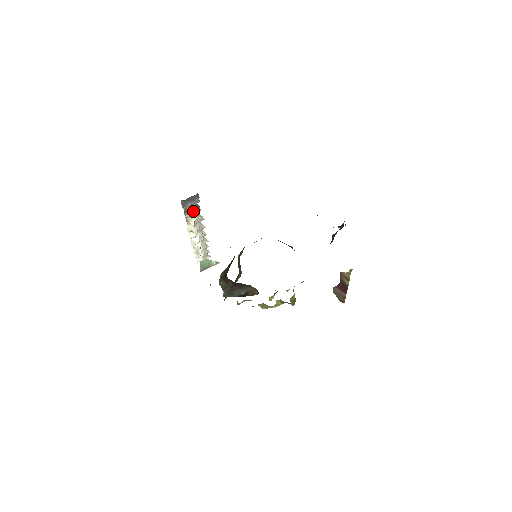
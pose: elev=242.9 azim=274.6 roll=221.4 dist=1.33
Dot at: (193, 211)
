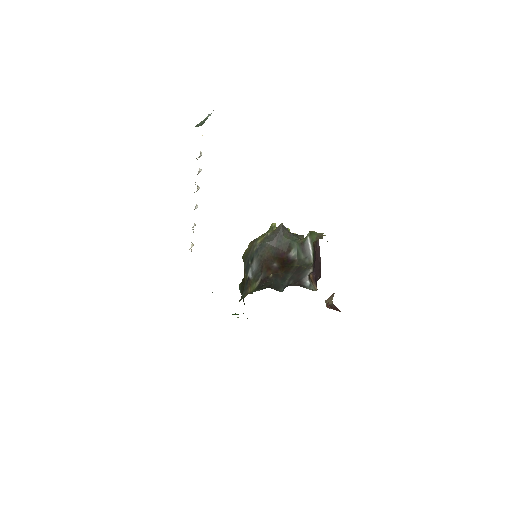
Dot at: occluded
